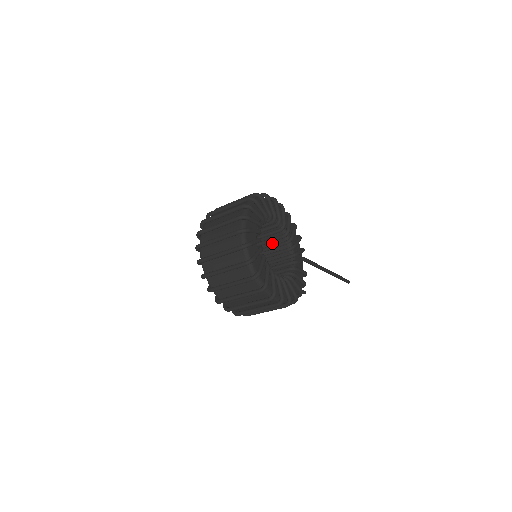
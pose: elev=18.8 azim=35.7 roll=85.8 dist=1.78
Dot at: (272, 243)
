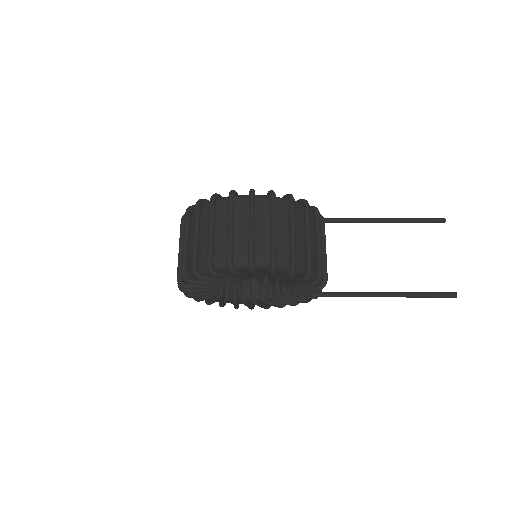
Dot at: occluded
